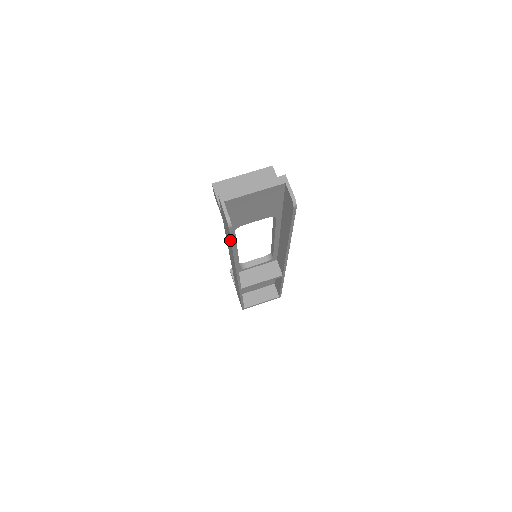
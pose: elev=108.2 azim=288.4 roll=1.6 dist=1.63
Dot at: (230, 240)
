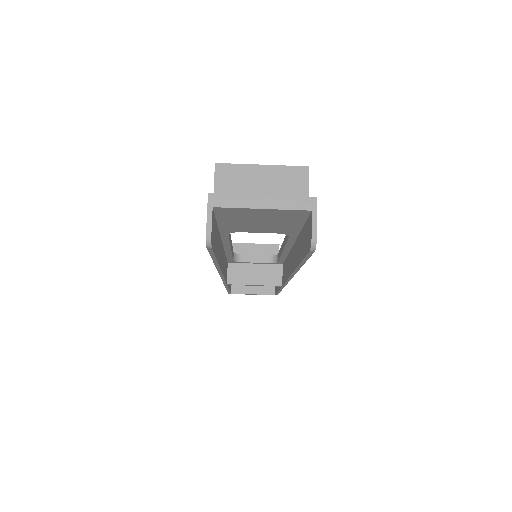
Dot at: occluded
